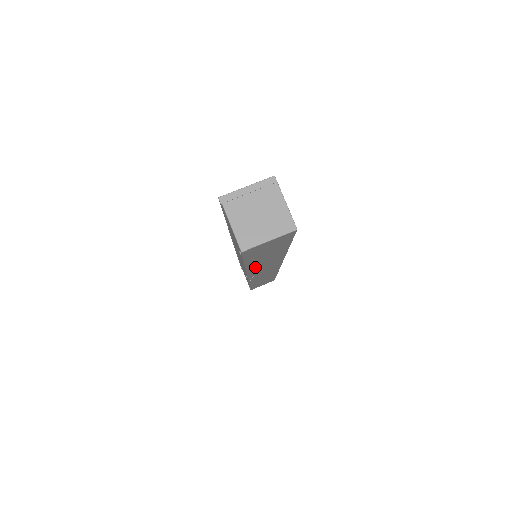
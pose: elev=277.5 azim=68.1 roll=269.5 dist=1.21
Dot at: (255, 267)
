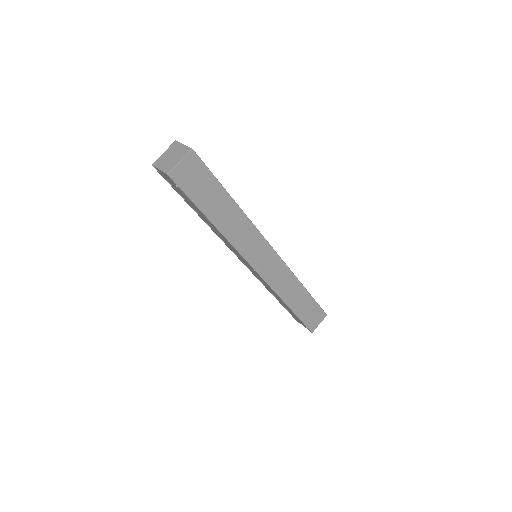
Dot at: (230, 233)
